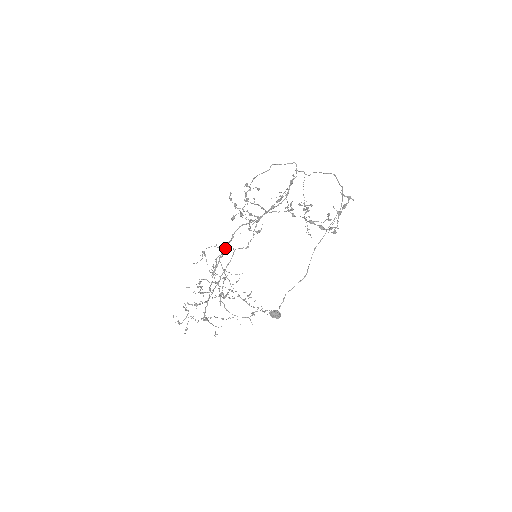
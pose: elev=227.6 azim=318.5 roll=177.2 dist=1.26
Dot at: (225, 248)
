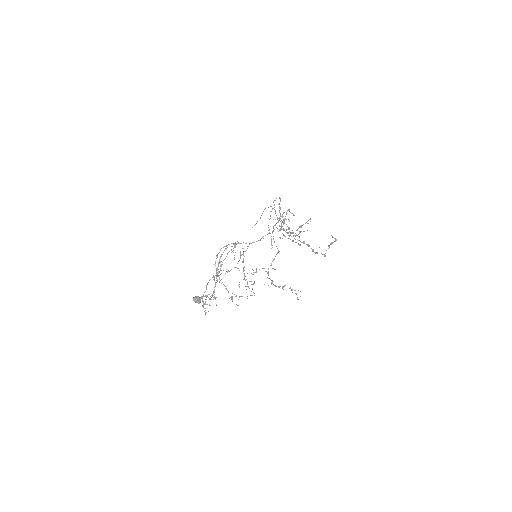
Dot at: occluded
